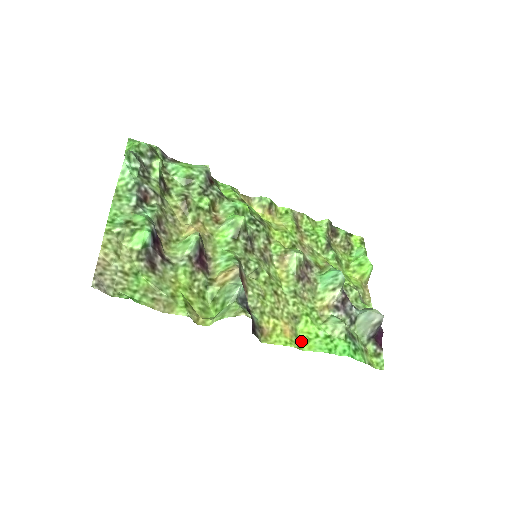
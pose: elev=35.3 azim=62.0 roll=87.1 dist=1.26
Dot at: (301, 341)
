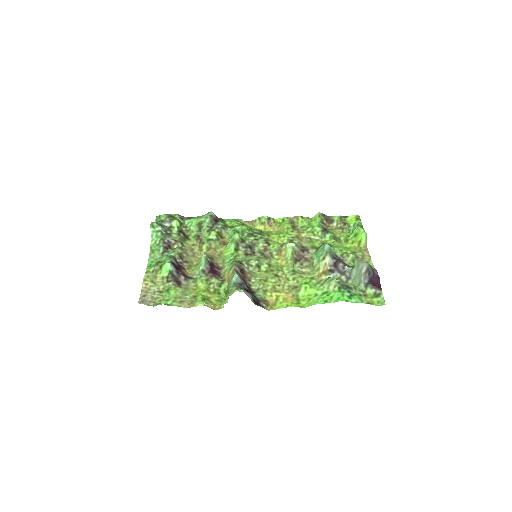
Dot at: (303, 302)
